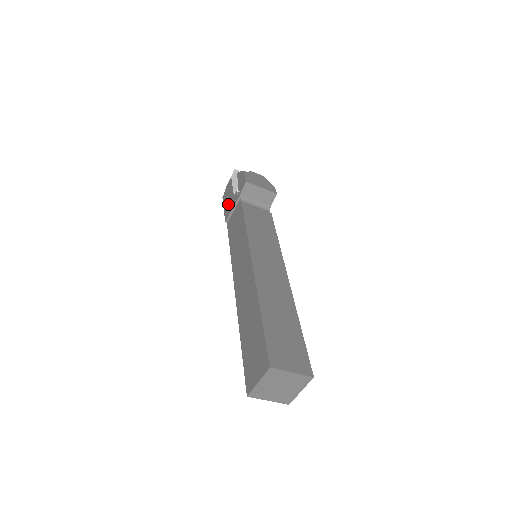
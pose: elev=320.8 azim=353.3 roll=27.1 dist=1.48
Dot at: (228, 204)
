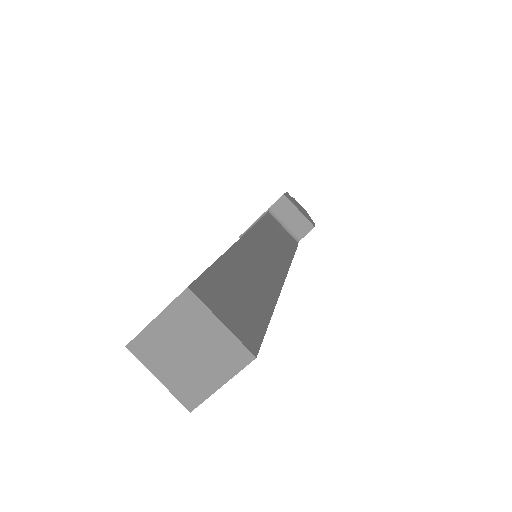
Dot at: occluded
